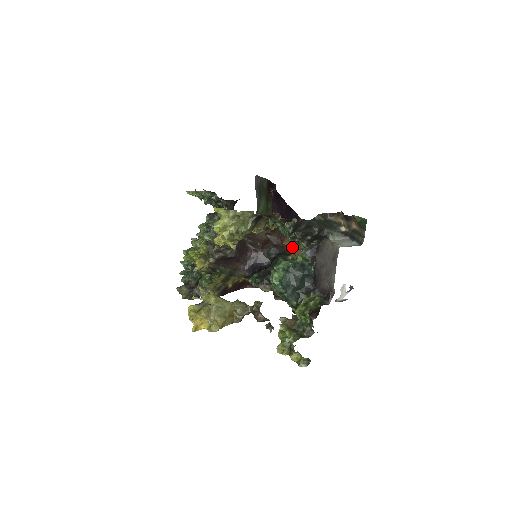
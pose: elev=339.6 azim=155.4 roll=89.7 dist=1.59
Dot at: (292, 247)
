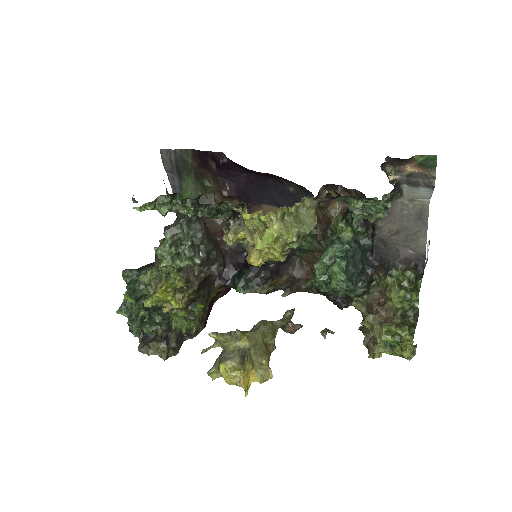
Dot at: occluded
